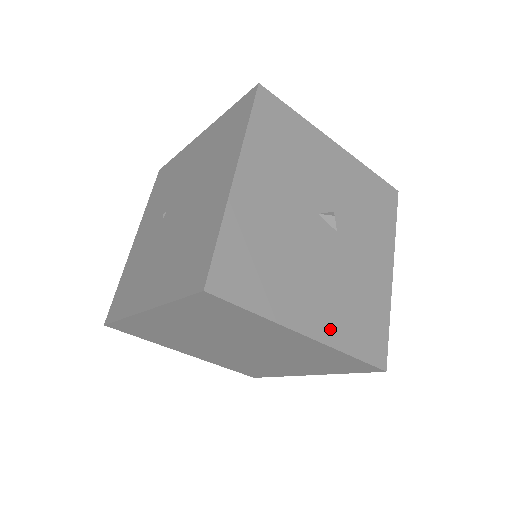
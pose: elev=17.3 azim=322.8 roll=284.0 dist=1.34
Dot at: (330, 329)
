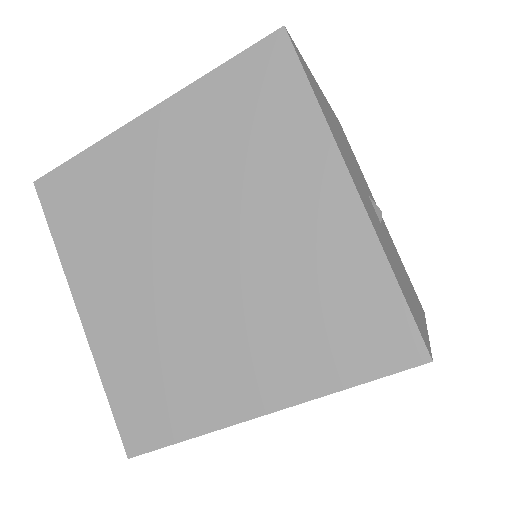
Dot at: (374, 226)
